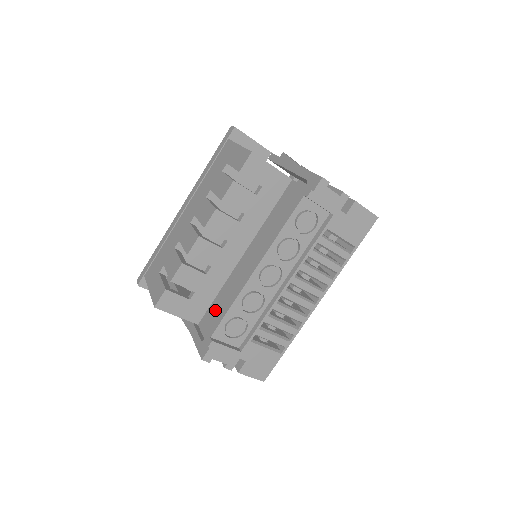
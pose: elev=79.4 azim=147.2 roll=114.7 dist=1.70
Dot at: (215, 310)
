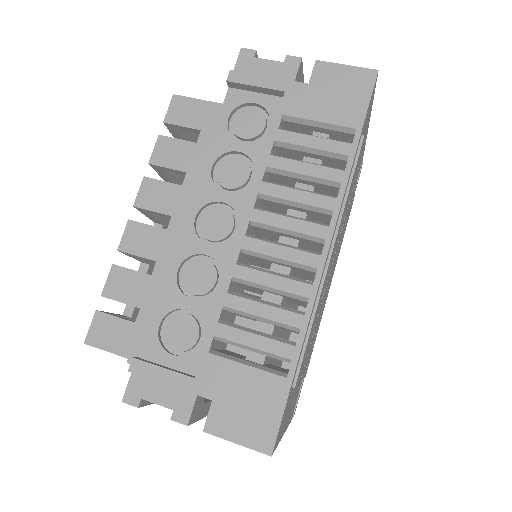
Dot at: occluded
